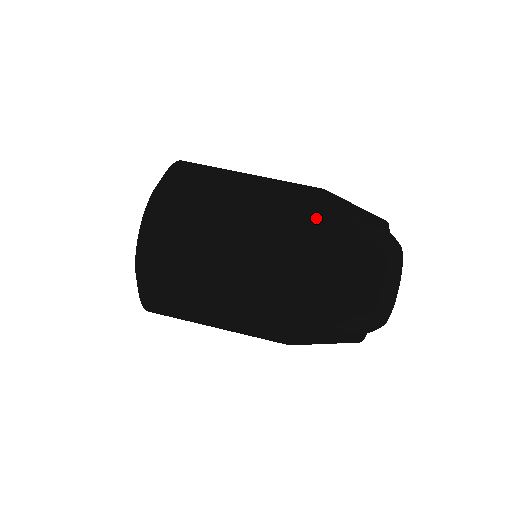
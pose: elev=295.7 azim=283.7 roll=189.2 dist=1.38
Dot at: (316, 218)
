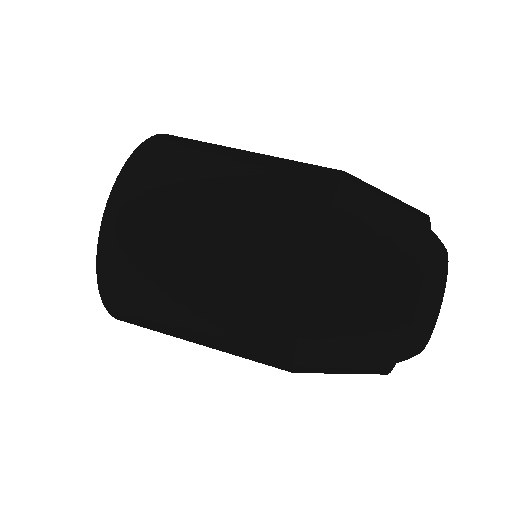
Dot at: (339, 173)
